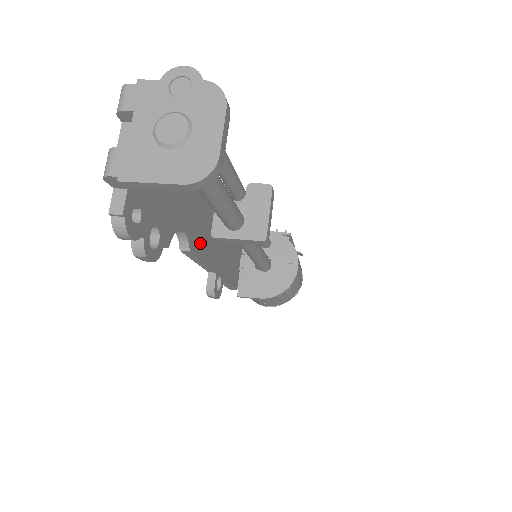
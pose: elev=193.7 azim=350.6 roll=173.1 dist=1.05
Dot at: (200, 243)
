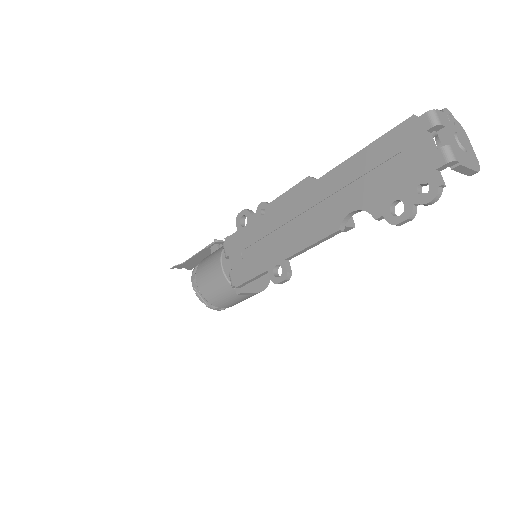
Dot at: occluded
